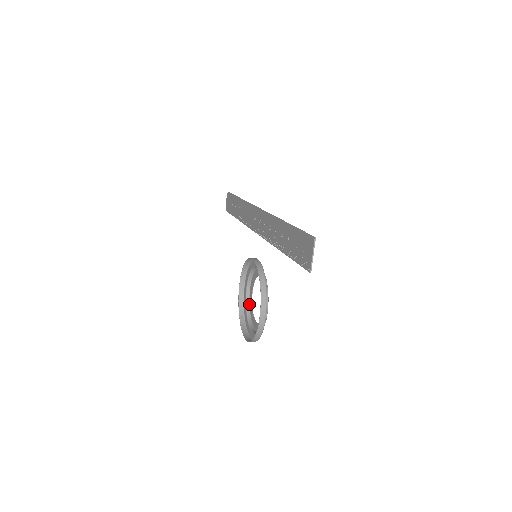
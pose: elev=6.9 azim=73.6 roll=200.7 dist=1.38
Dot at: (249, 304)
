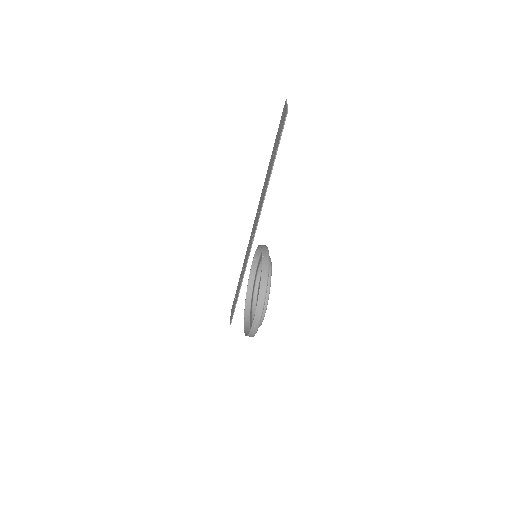
Dot at: occluded
